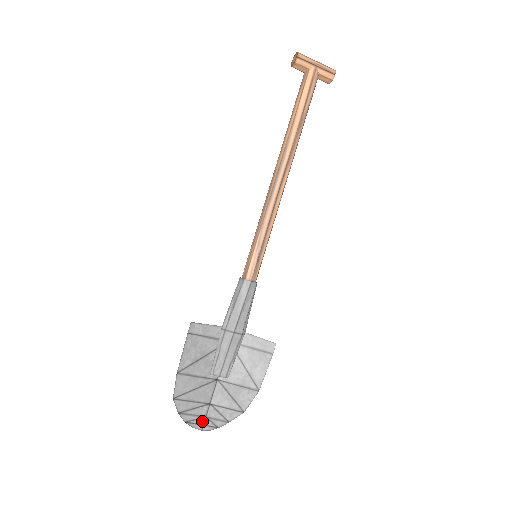
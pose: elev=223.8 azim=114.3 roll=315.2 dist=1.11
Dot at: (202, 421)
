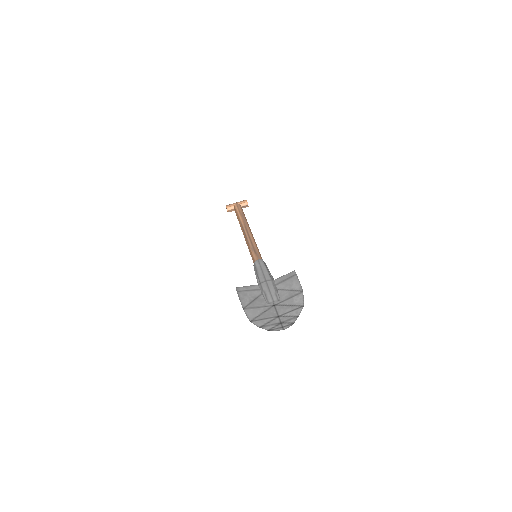
Dot at: (280, 326)
